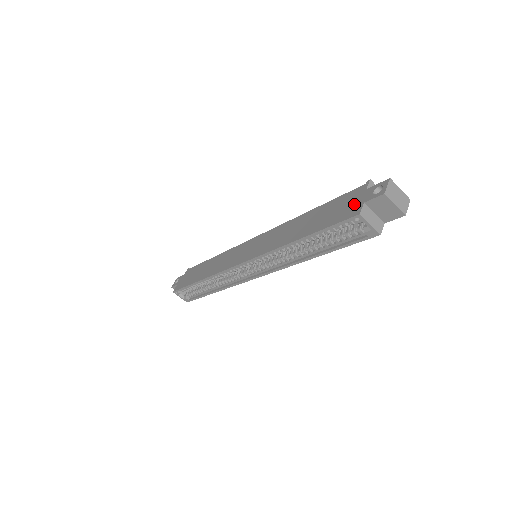
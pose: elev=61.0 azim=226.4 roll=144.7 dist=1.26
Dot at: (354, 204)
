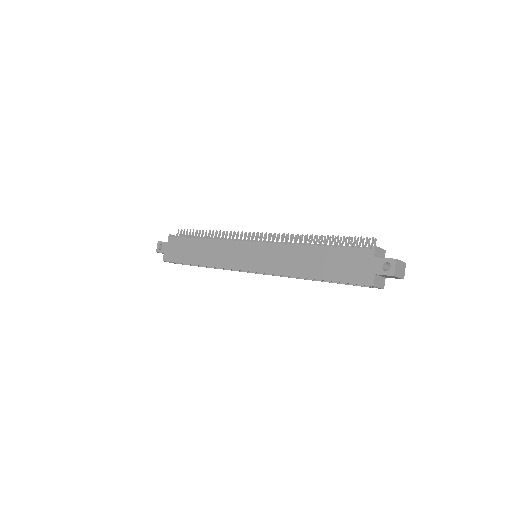
Dot at: (365, 270)
